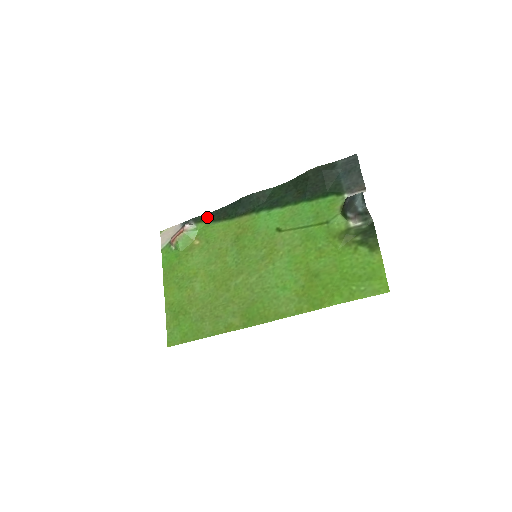
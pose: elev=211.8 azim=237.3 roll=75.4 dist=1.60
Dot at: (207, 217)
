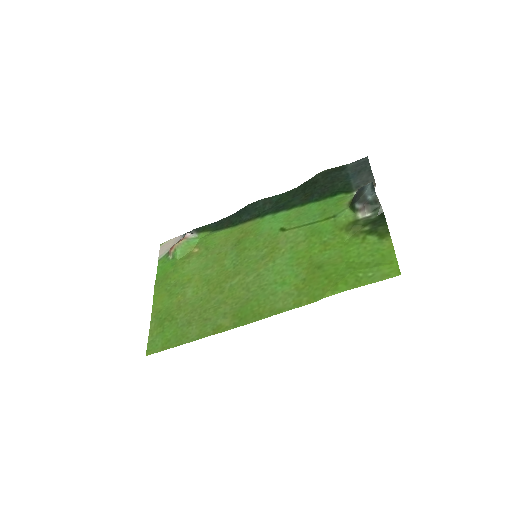
Dot at: (210, 227)
